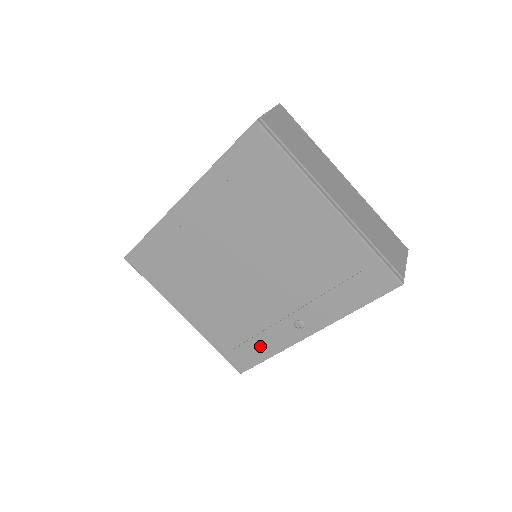
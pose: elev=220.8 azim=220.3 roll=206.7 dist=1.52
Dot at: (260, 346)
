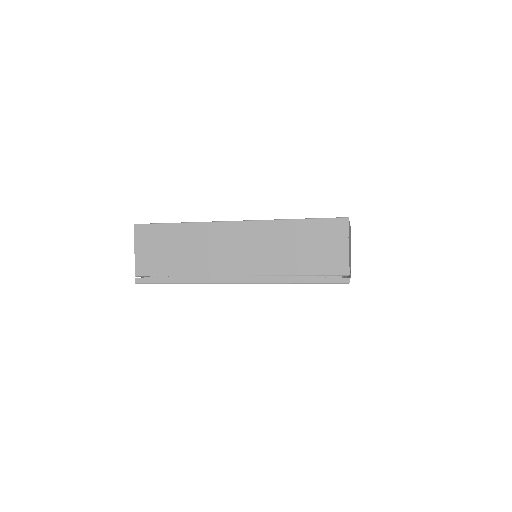
Dot at: occluded
